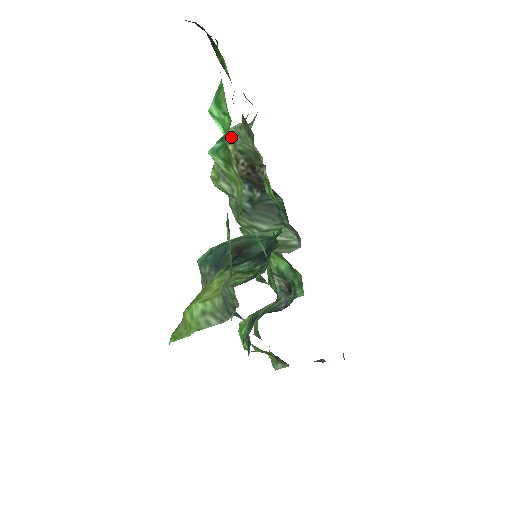
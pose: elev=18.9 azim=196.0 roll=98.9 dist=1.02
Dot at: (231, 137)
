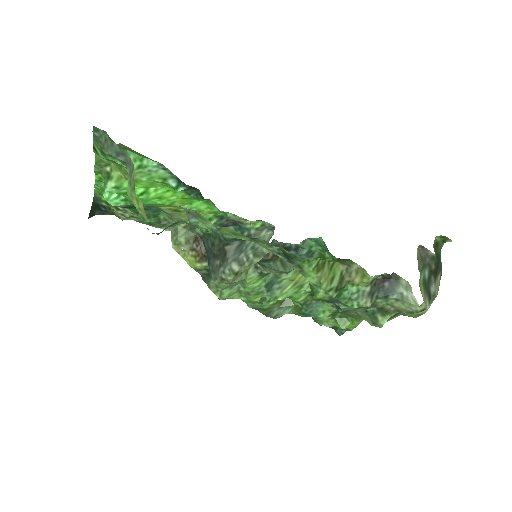
Dot at: (176, 244)
